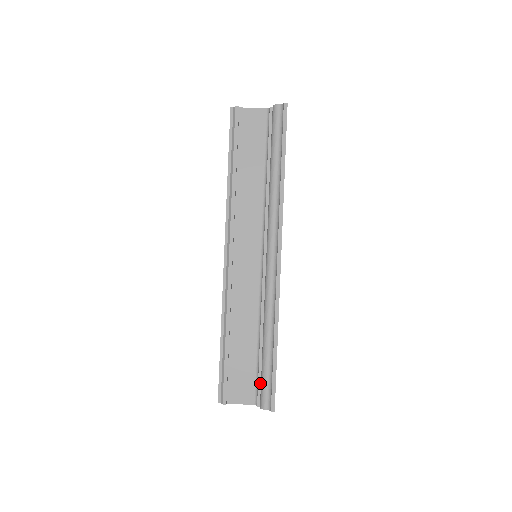
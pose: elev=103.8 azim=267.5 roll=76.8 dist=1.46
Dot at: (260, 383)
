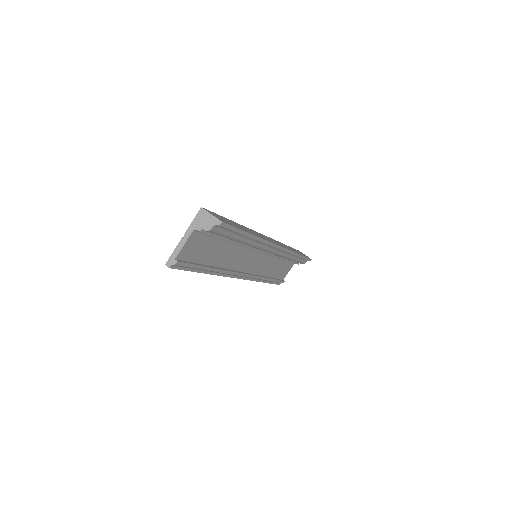
Dot at: (295, 262)
